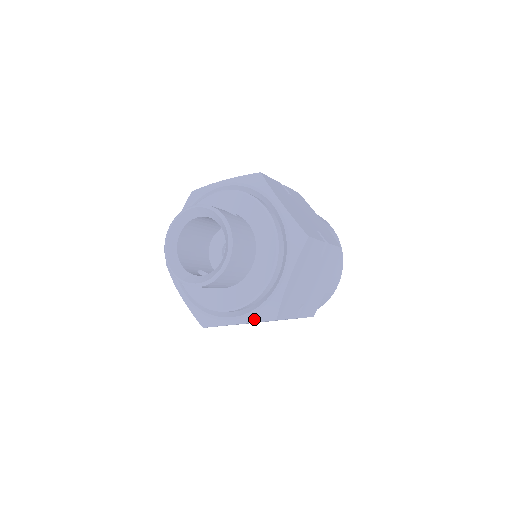
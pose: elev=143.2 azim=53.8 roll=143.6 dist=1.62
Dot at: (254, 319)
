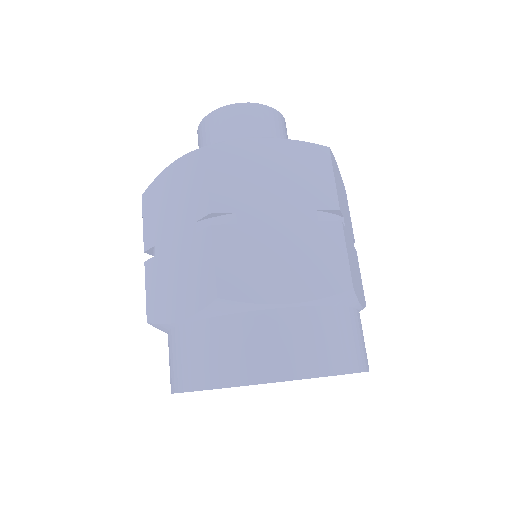
Dot at: occluded
